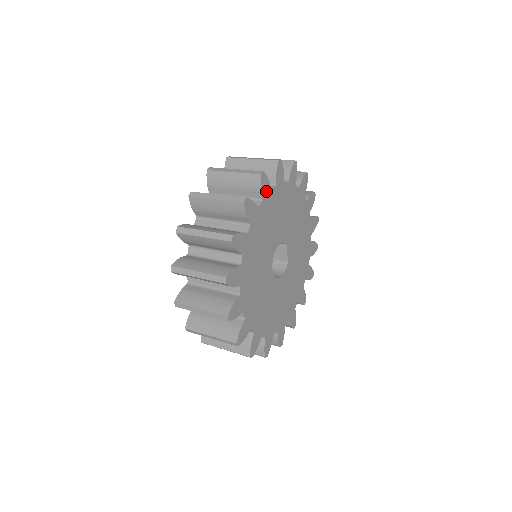
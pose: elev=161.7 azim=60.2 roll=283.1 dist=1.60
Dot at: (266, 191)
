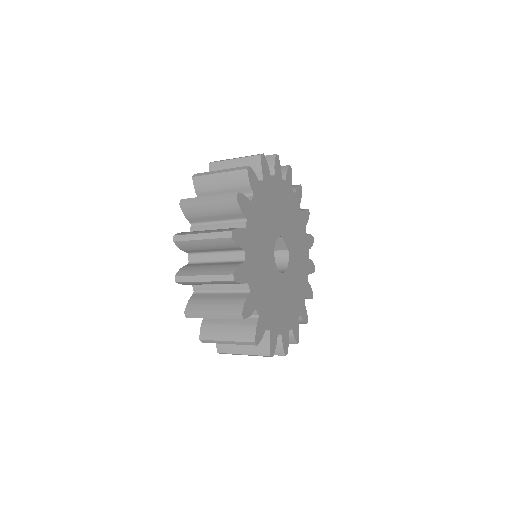
Dot at: (247, 208)
